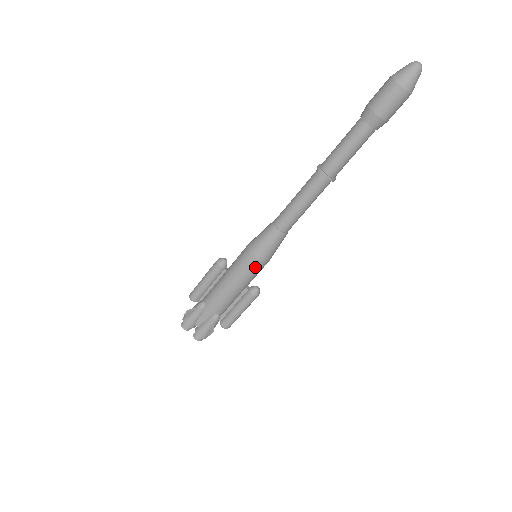
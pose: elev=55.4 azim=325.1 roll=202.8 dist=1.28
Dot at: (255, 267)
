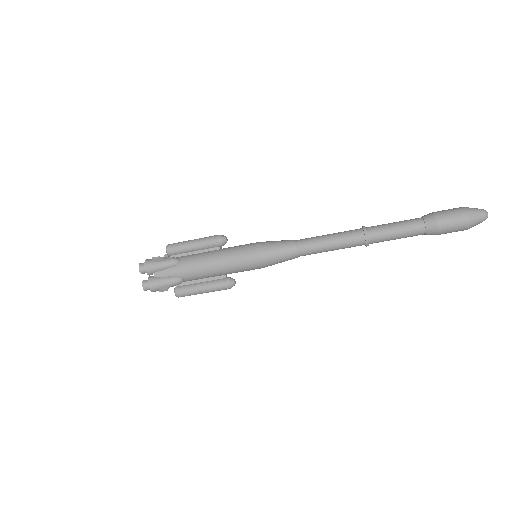
Dot at: (251, 264)
